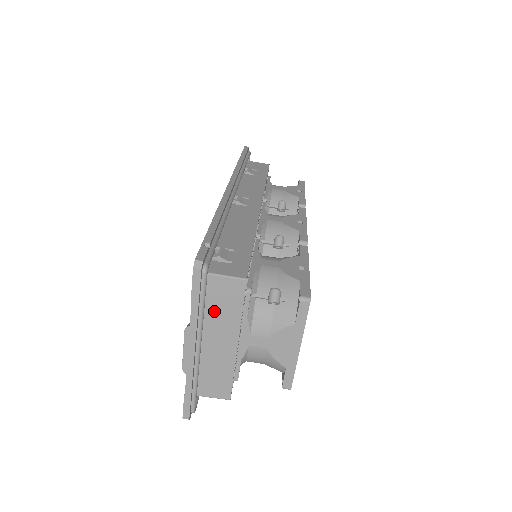
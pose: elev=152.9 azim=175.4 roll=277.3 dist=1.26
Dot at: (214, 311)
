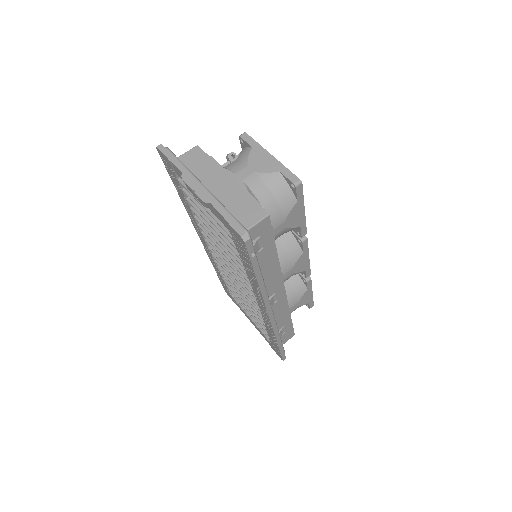
Dot at: (197, 173)
